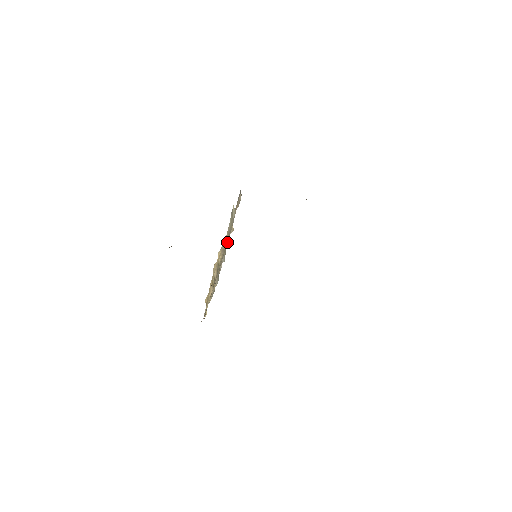
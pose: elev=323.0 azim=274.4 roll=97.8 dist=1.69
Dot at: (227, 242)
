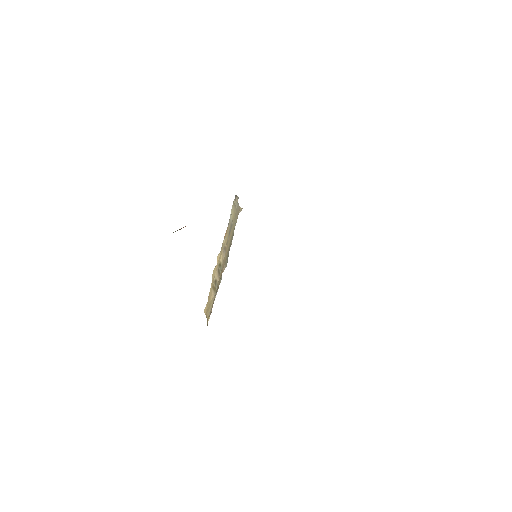
Dot at: occluded
